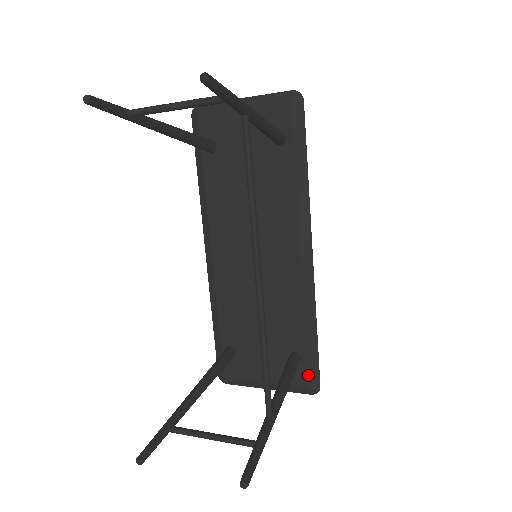
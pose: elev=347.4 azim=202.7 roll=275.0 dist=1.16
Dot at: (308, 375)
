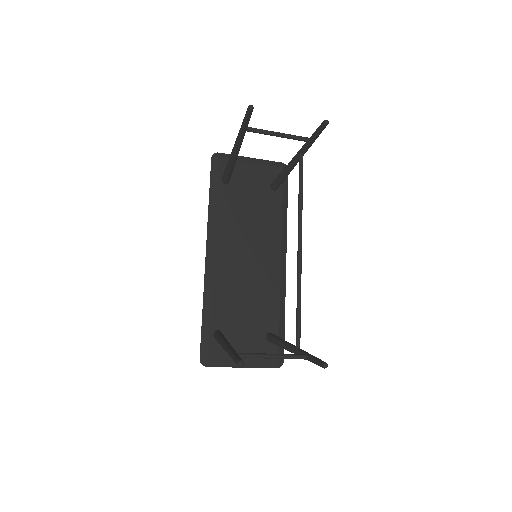
Dot at: (278, 351)
